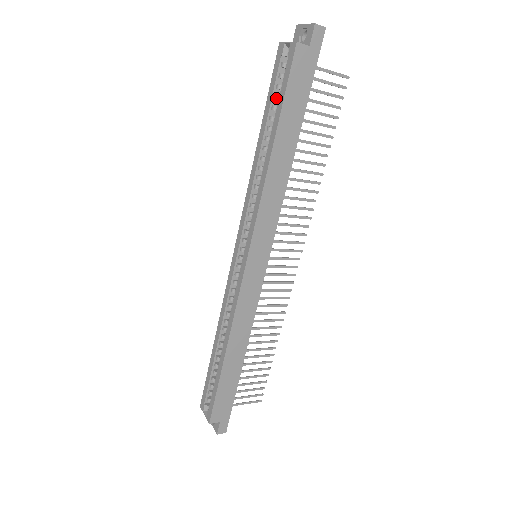
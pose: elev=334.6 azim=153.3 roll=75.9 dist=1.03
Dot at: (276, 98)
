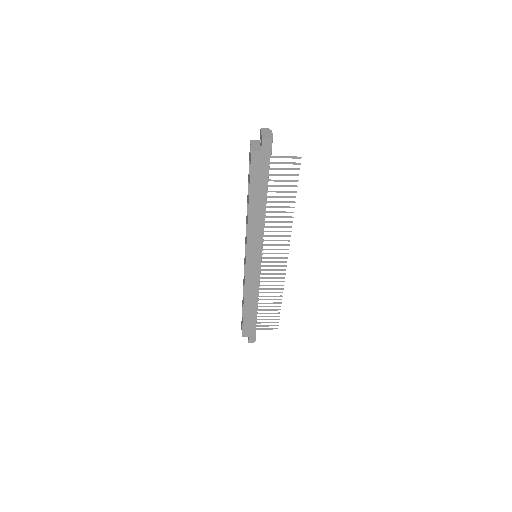
Dot at: occluded
